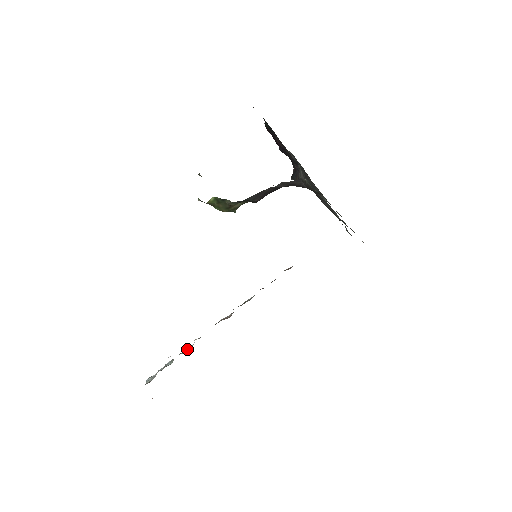
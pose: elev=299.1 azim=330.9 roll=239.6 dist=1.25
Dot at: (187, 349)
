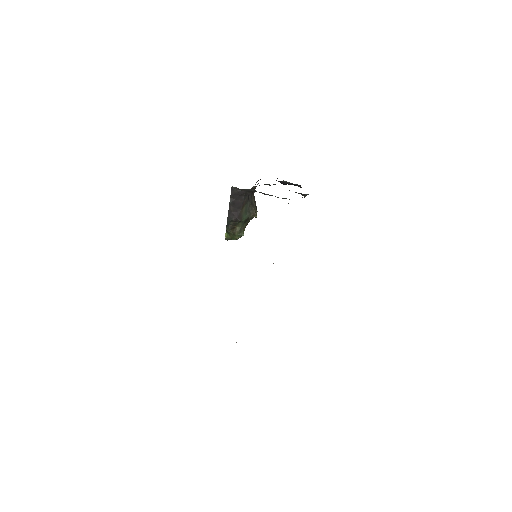
Dot at: occluded
